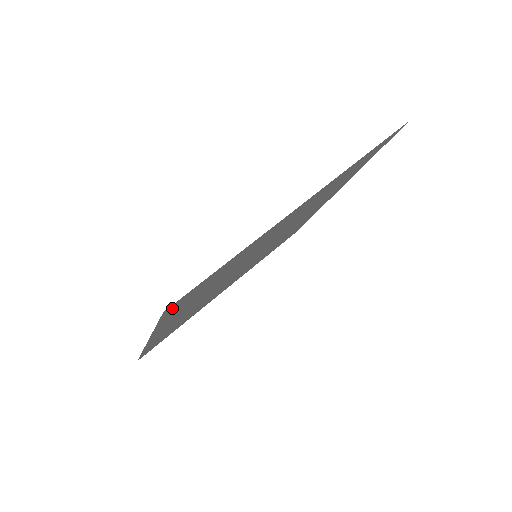
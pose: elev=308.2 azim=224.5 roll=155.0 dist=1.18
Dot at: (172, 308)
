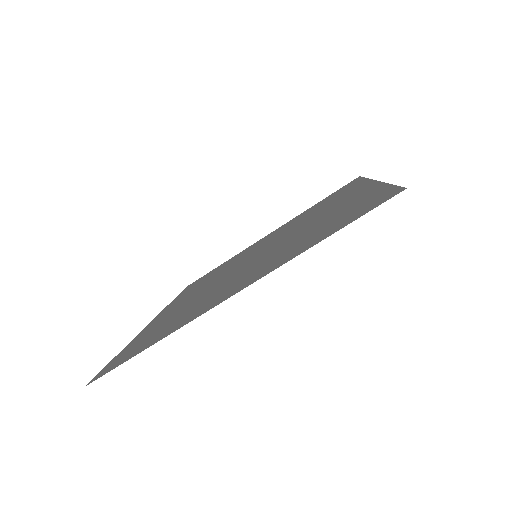
Dot at: (378, 203)
